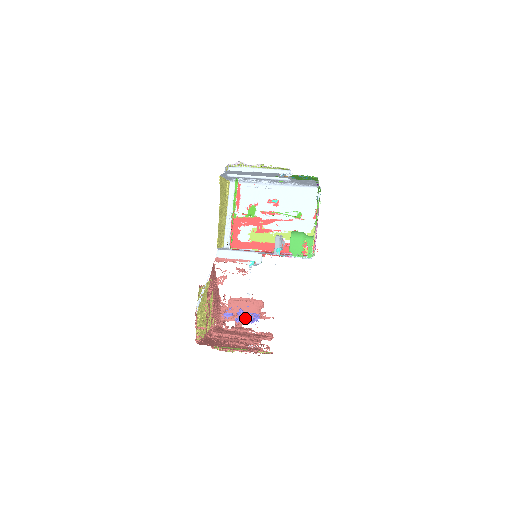
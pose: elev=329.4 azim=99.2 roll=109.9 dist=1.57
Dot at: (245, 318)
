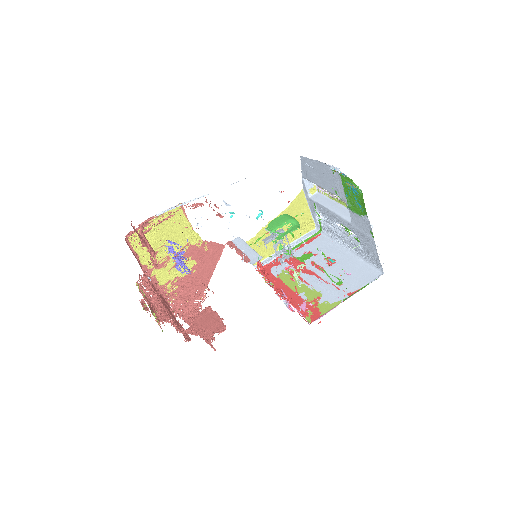
Dot at: (198, 330)
